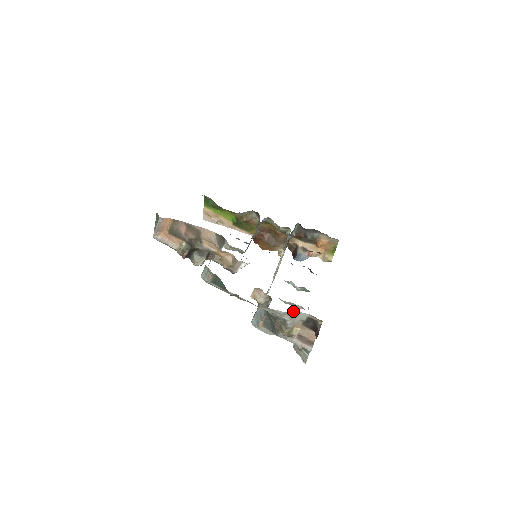
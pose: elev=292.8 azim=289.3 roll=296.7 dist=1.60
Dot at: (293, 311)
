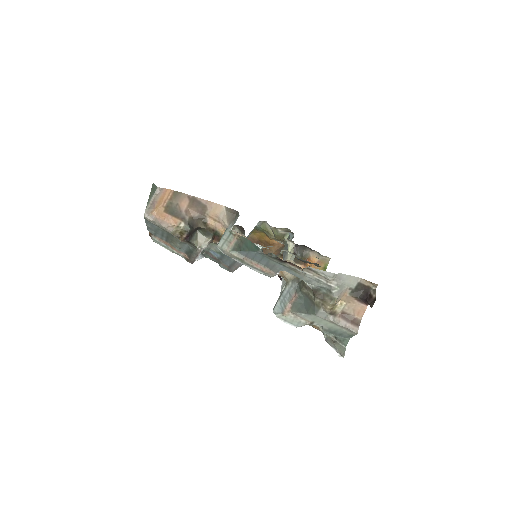
Dot at: (342, 274)
